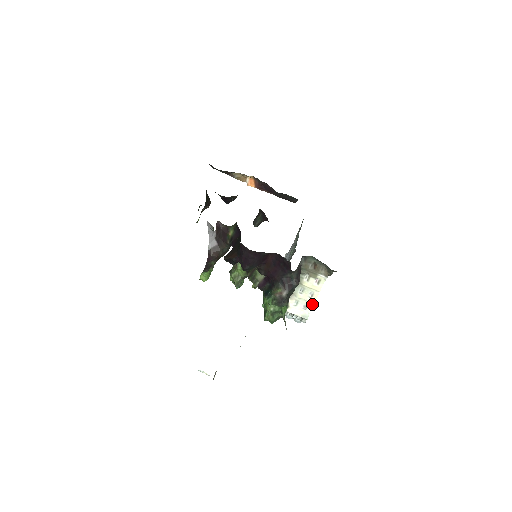
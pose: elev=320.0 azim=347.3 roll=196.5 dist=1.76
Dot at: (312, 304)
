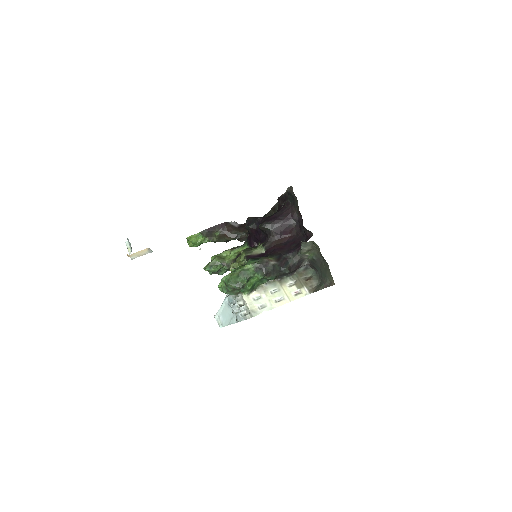
Dot at: (272, 308)
